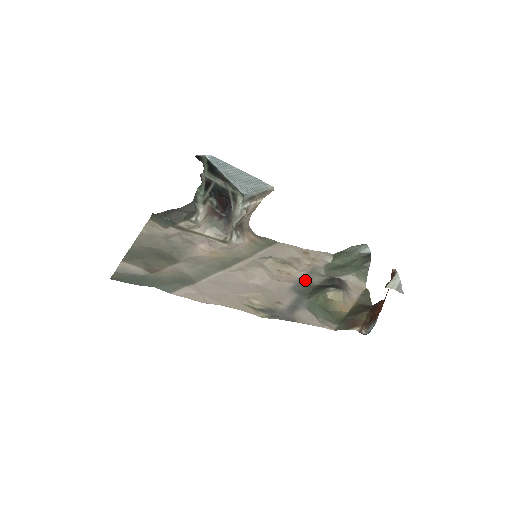
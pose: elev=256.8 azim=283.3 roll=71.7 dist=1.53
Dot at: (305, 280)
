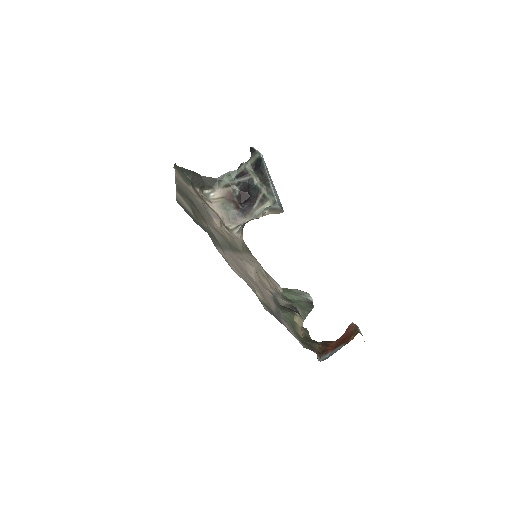
Dot at: (275, 296)
